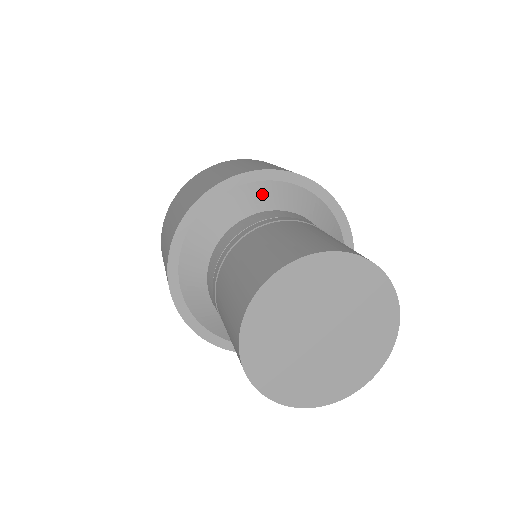
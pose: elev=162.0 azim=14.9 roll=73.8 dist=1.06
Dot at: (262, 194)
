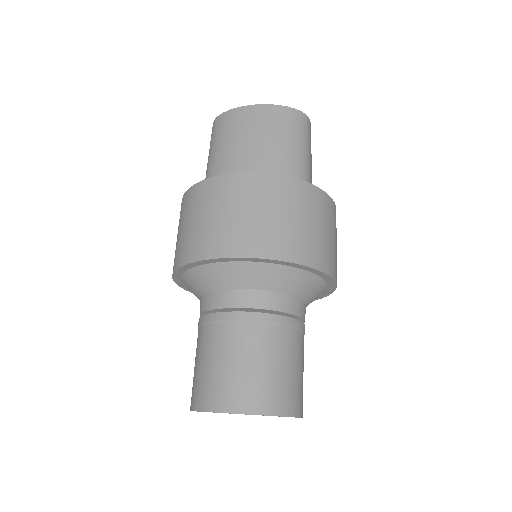
Dot at: (250, 274)
